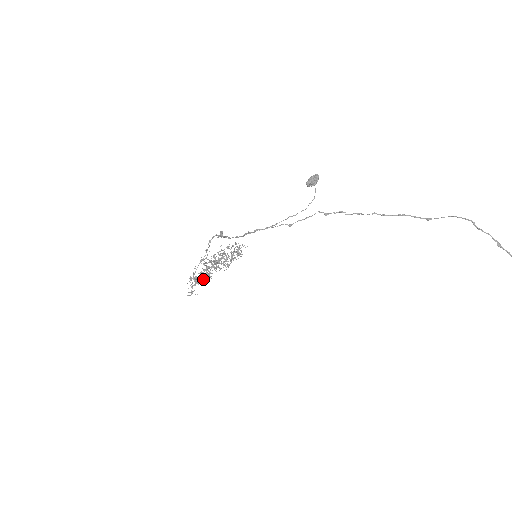
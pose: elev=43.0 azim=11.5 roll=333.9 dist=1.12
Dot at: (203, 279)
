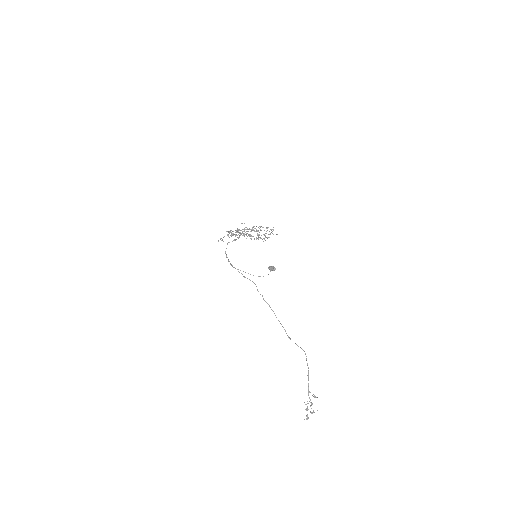
Dot at: occluded
